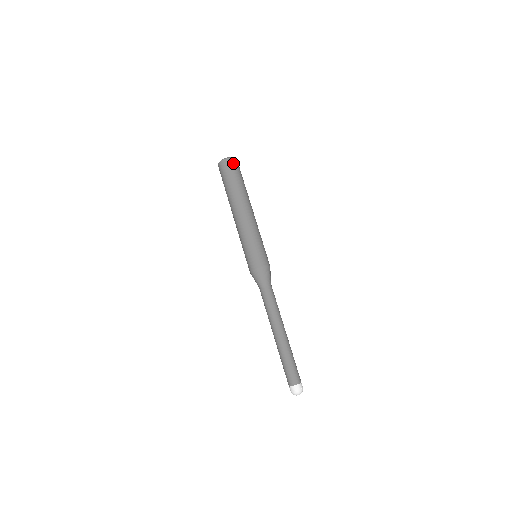
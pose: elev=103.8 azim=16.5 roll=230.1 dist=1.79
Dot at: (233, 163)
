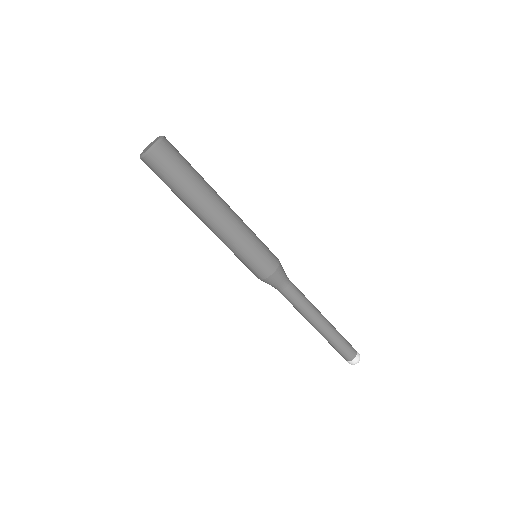
Dot at: (150, 165)
